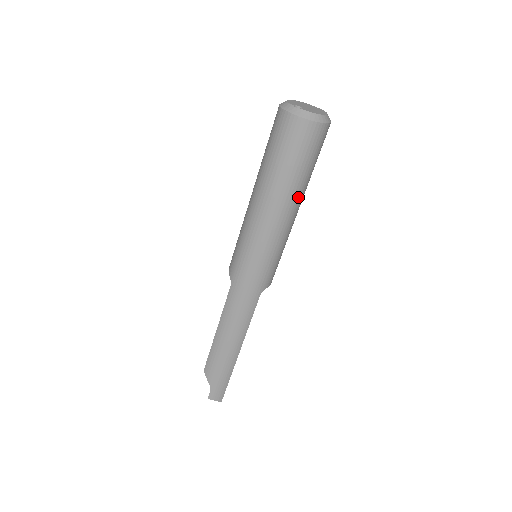
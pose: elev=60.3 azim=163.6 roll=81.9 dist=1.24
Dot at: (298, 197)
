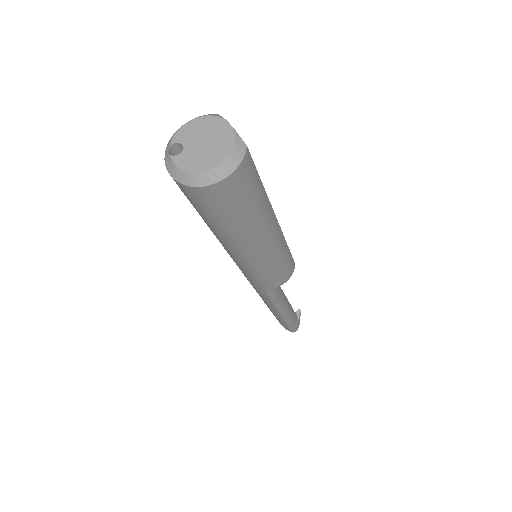
Dot at: (236, 240)
